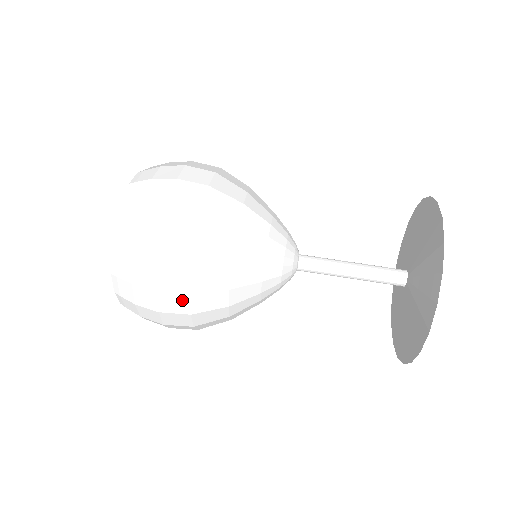
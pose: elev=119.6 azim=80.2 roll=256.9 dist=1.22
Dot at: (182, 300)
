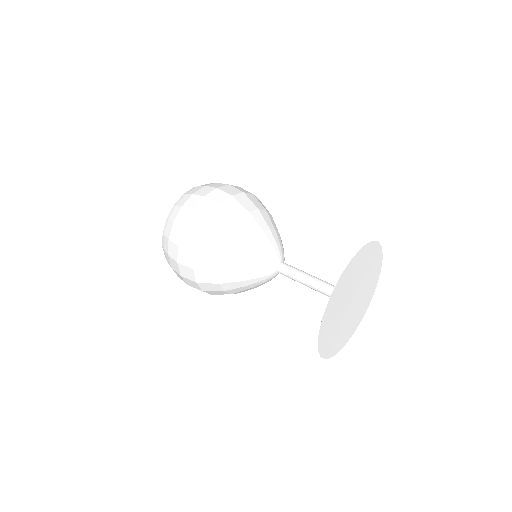
Dot at: (194, 239)
